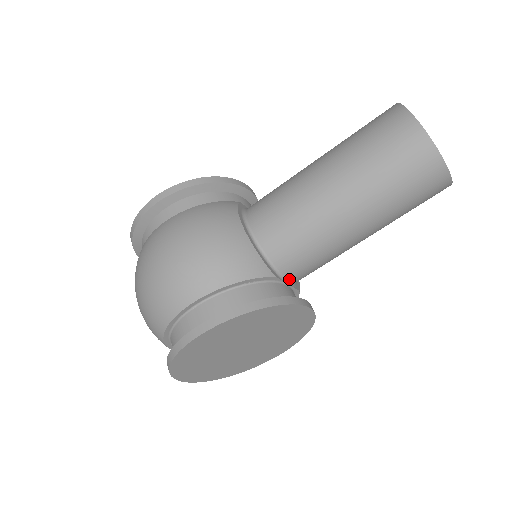
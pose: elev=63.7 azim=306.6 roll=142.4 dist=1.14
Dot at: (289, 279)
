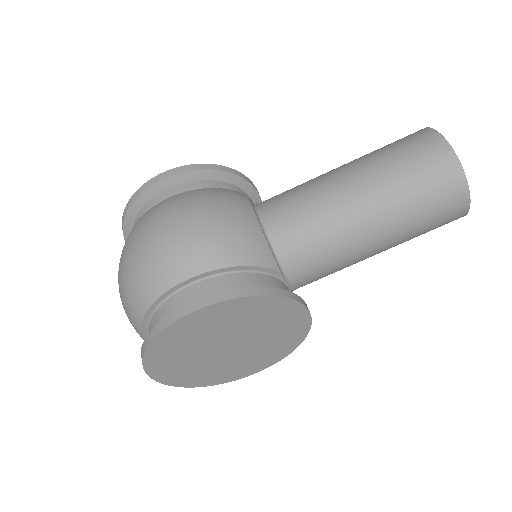
Dot at: (291, 281)
